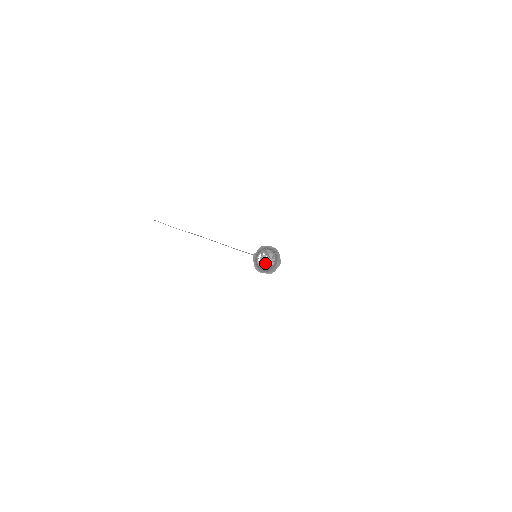
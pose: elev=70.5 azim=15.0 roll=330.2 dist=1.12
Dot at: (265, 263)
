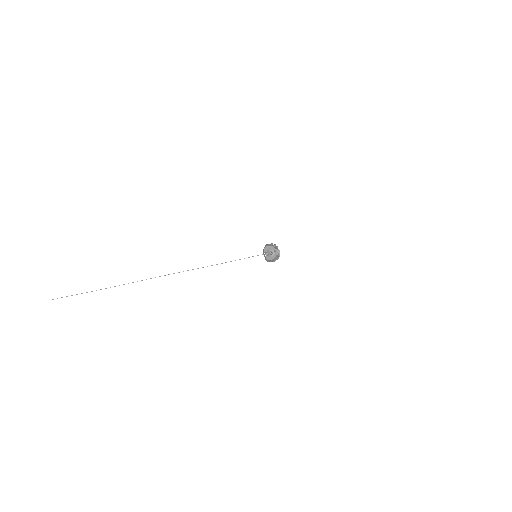
Dot at: (268, 256)
